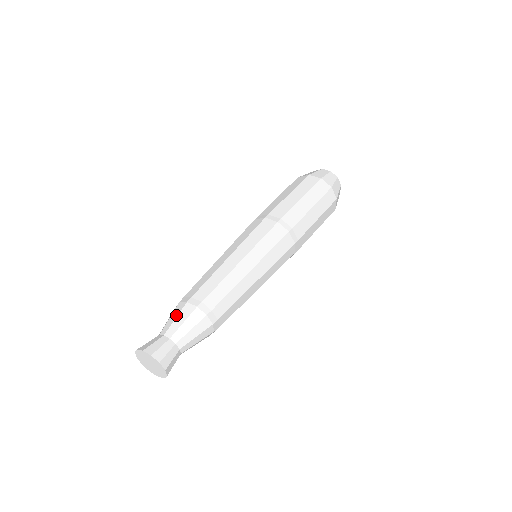
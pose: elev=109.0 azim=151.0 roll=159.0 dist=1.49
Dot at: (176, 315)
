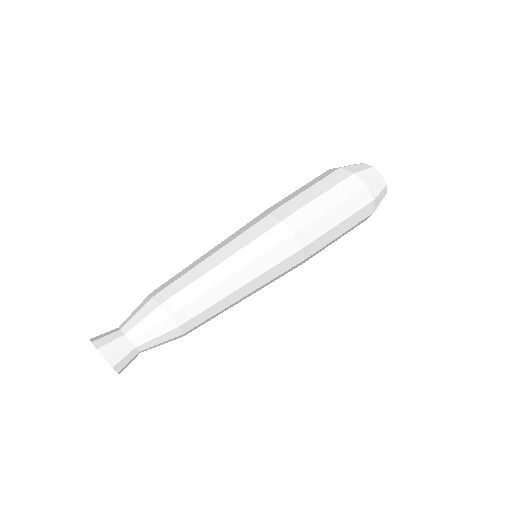
Dot at: (144, 315)
